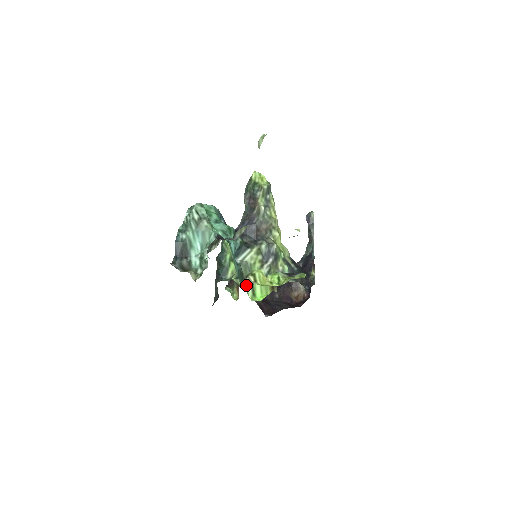
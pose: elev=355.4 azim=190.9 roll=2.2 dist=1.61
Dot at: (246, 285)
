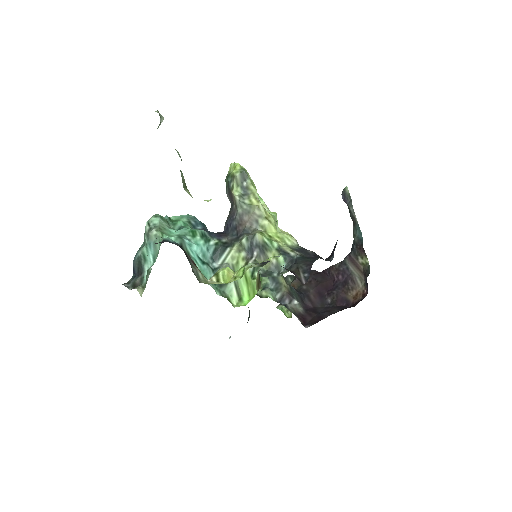
Dot at: (228, 290)
